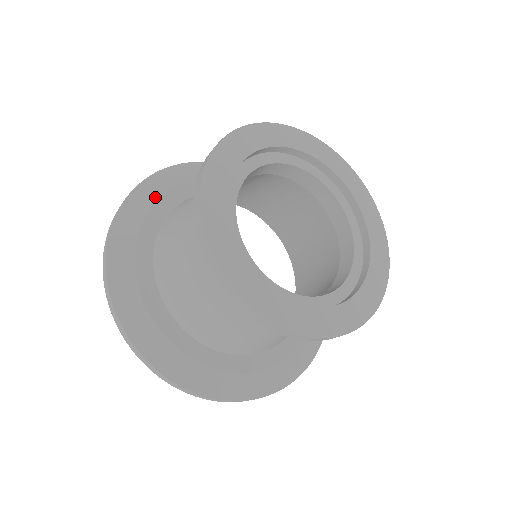
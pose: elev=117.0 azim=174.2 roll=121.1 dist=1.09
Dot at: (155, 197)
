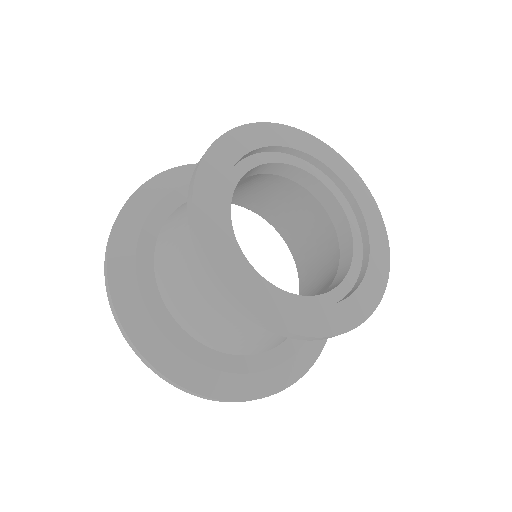
Dot at: occluded
